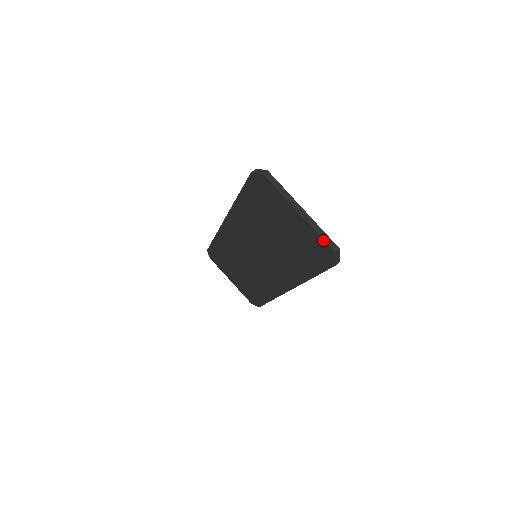
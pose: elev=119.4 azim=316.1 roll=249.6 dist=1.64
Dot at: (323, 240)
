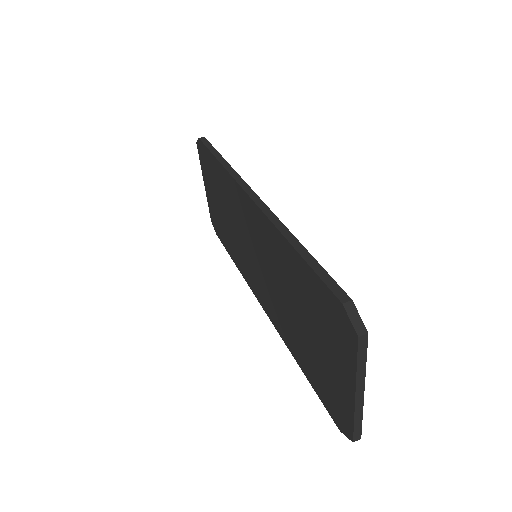
Dot at: (353, 427)
